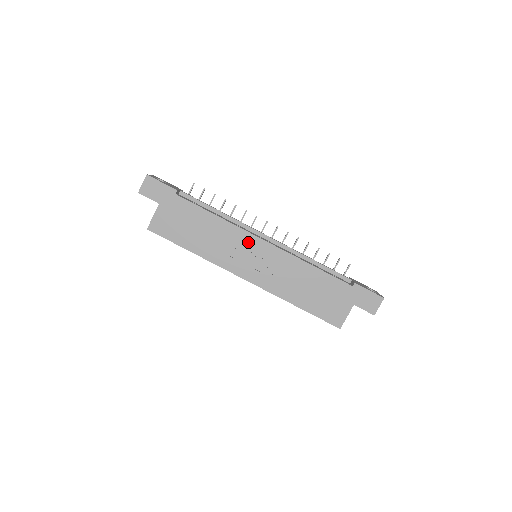
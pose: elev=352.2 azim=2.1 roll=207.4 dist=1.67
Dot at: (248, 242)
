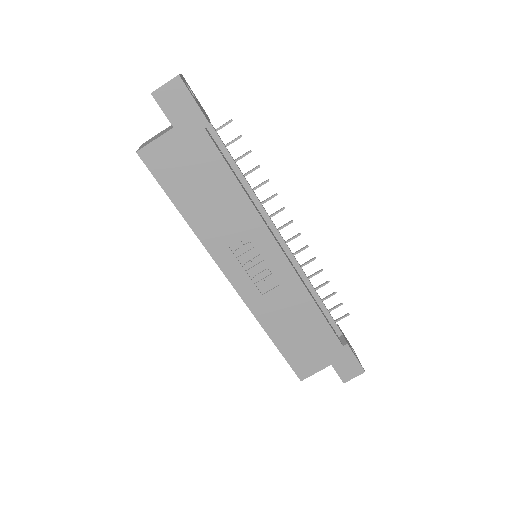
Dot at: (261, 242)
